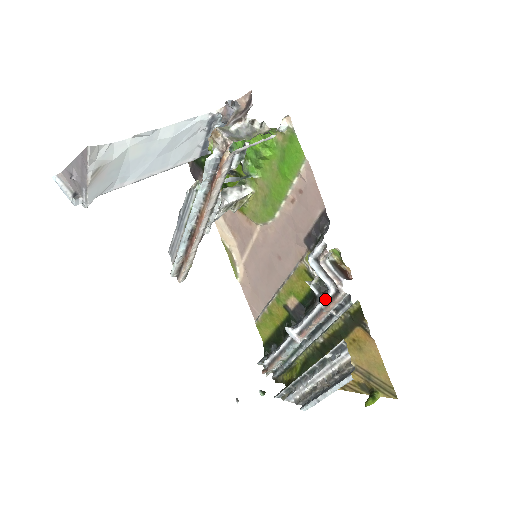
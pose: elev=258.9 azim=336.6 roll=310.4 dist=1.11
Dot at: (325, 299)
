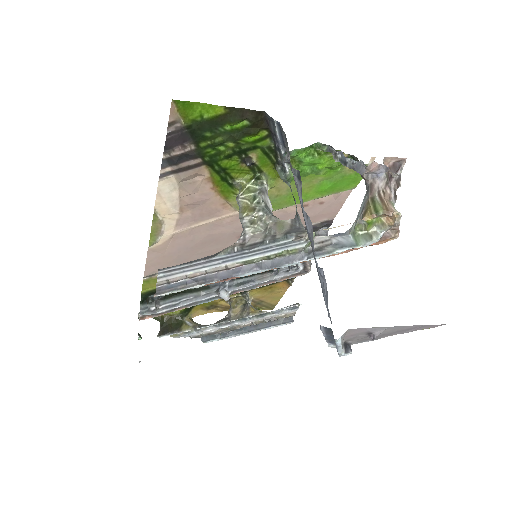
Dot at: (287, 275)
